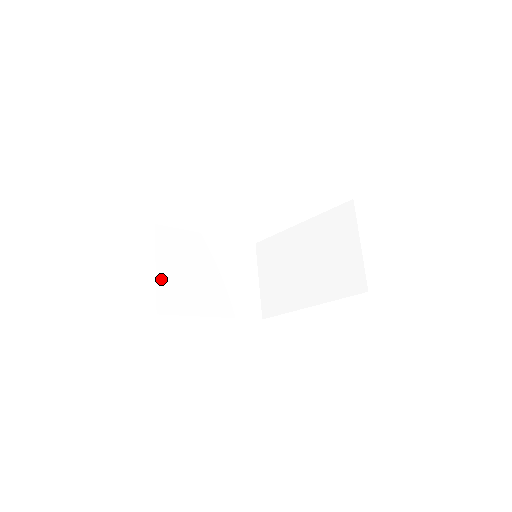
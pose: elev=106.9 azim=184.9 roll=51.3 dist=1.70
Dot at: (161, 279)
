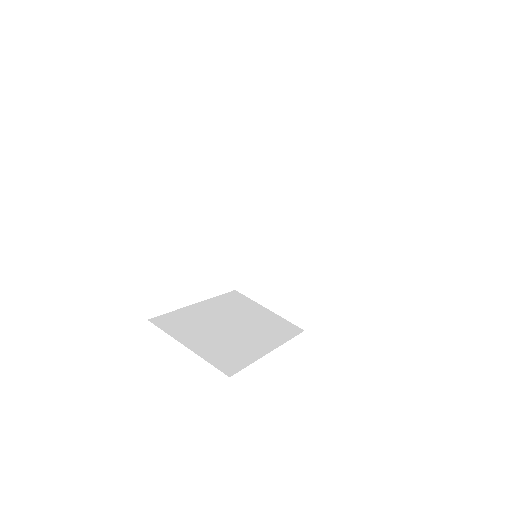
Dot at: (200, 352)
